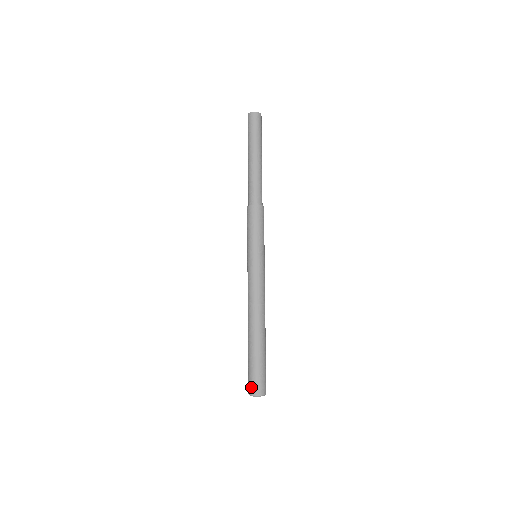
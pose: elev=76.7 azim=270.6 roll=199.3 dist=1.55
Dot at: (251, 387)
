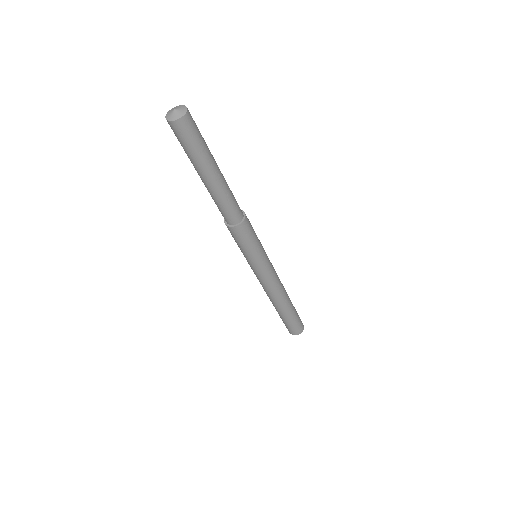
Dot at: (290, 332)
